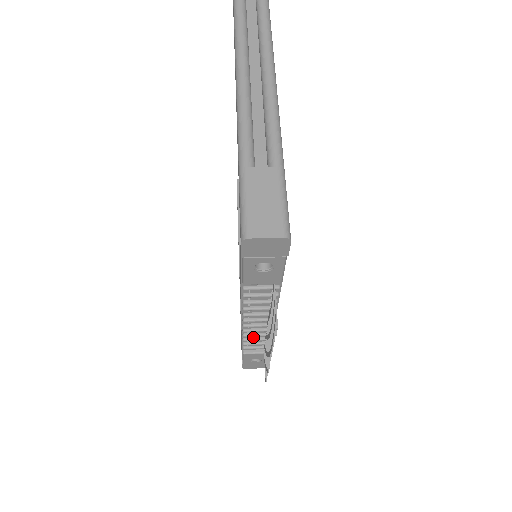
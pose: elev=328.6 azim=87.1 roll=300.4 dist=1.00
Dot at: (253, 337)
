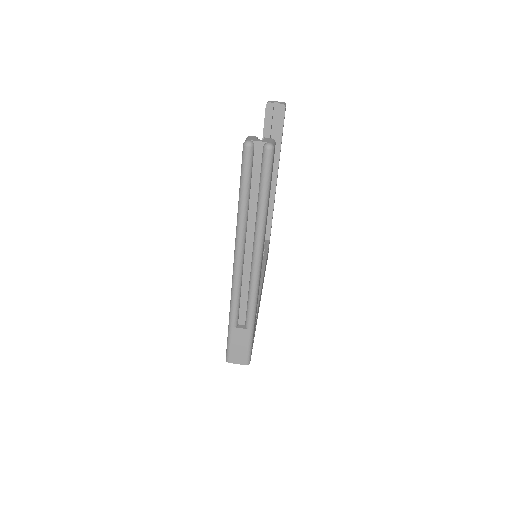
Dot at: occluded
